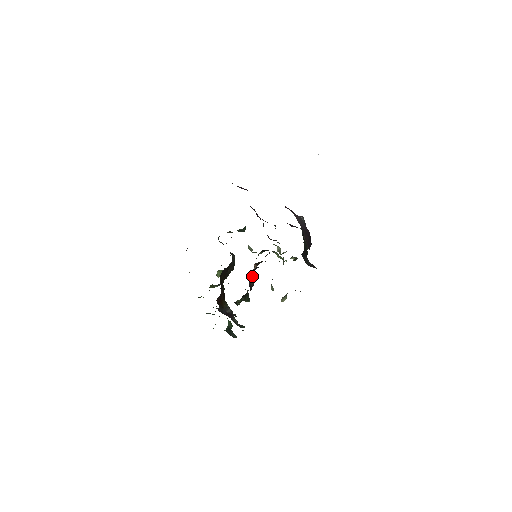
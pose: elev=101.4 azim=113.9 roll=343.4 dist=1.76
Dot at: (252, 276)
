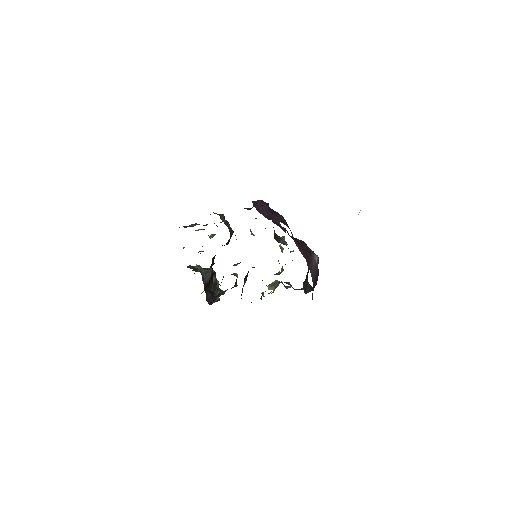
Dot at: (246, 275)
